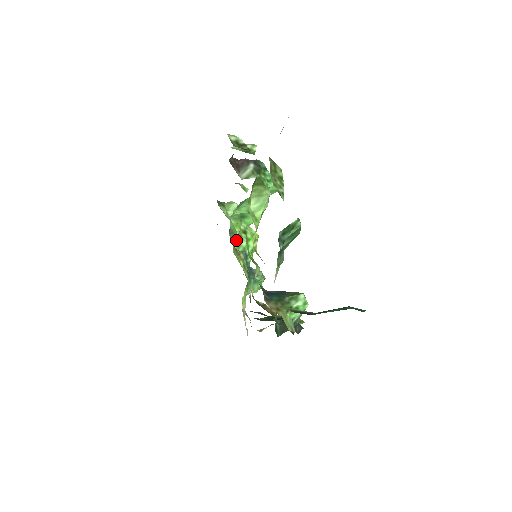
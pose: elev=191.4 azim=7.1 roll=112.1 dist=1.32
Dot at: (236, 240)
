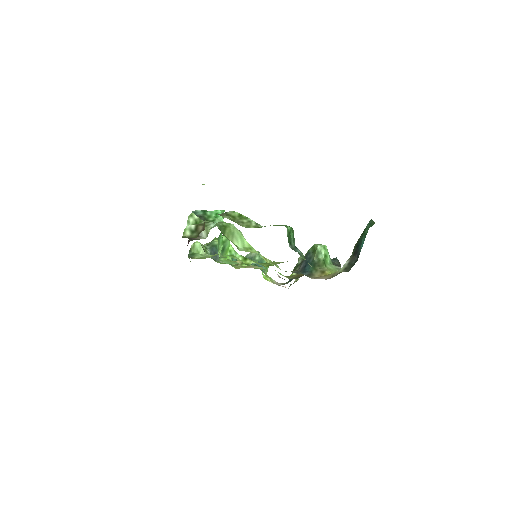
Dot at: occluded
